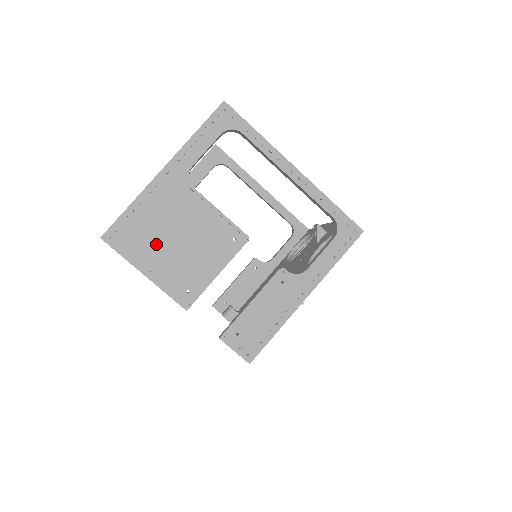
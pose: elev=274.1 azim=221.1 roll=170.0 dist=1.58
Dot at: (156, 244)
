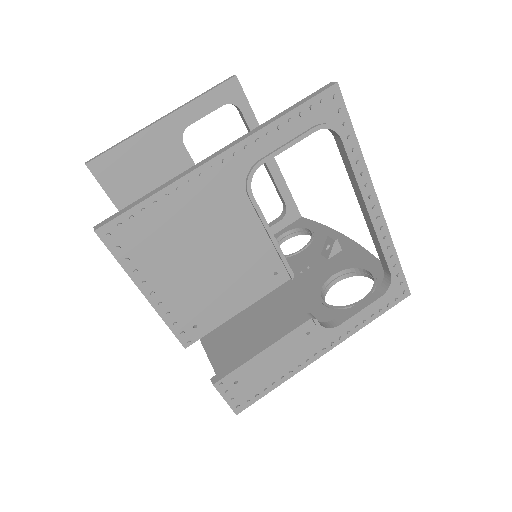
Dot at: (174, 258)
